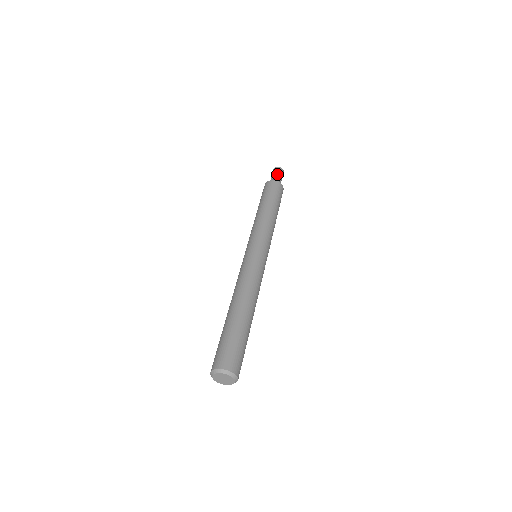
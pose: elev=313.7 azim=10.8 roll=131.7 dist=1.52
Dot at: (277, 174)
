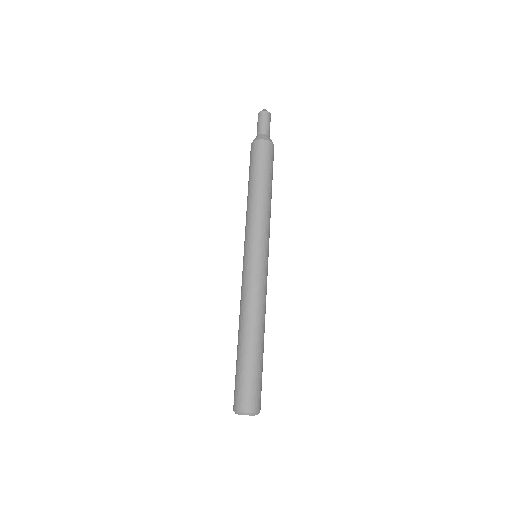
Dot at: (264, 125)
